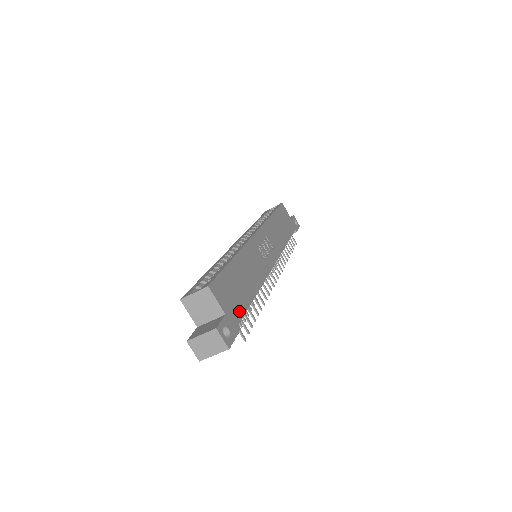
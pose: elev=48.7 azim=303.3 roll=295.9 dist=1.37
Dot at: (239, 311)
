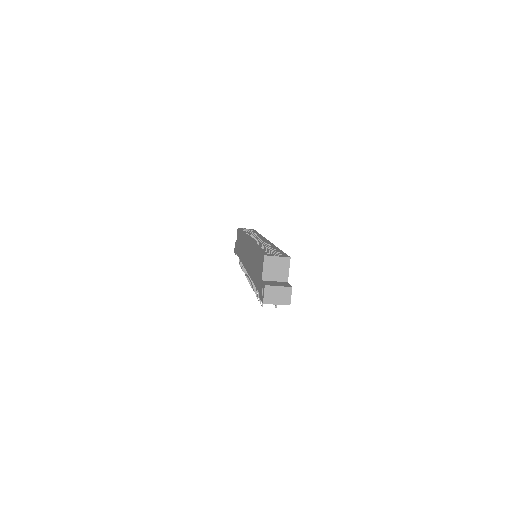
Dot at: occluded
